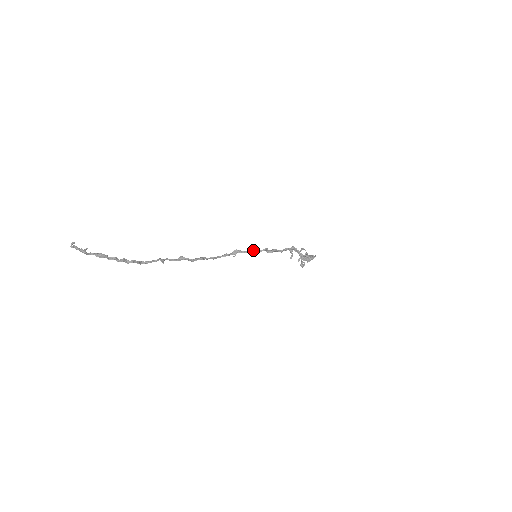
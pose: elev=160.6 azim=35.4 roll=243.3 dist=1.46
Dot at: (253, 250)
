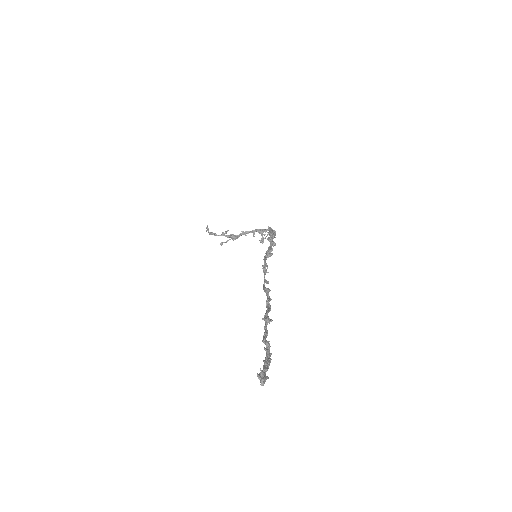
Dot at: (268, 249)
